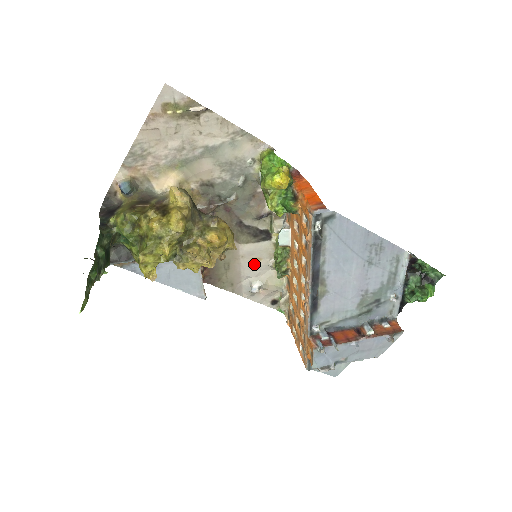
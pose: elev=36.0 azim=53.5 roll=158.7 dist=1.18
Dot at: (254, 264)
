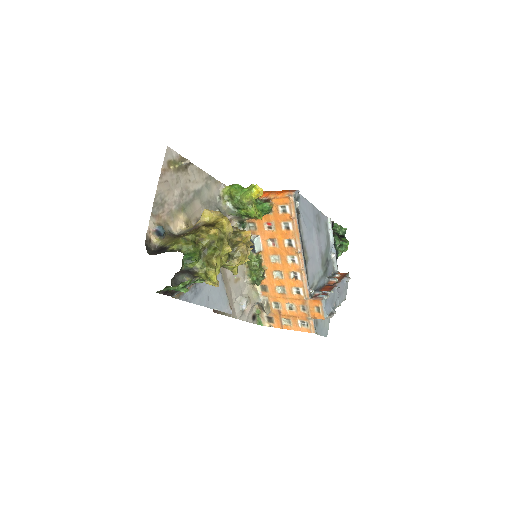
Dot at: (237, 284)
